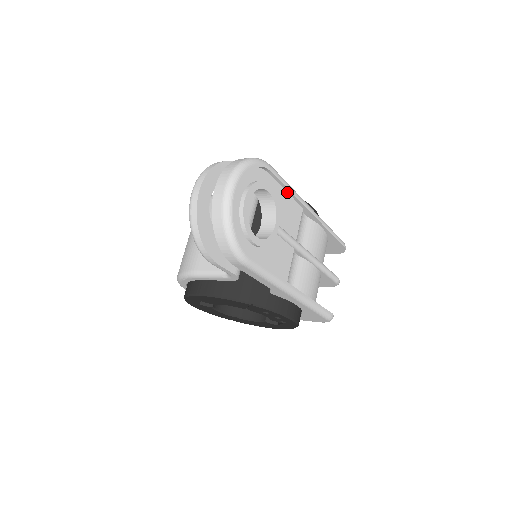
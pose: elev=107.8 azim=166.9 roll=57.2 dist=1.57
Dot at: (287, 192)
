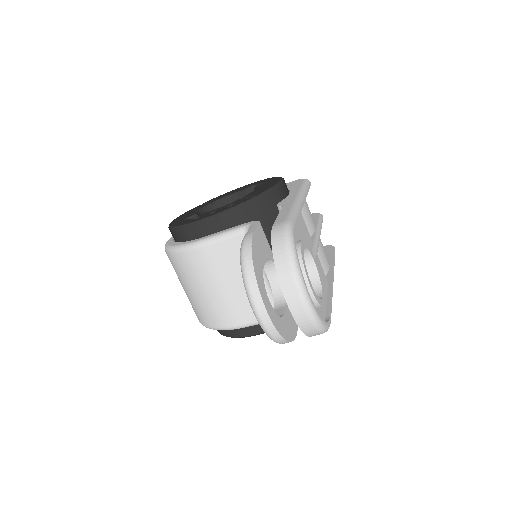
Dot at: occluded
